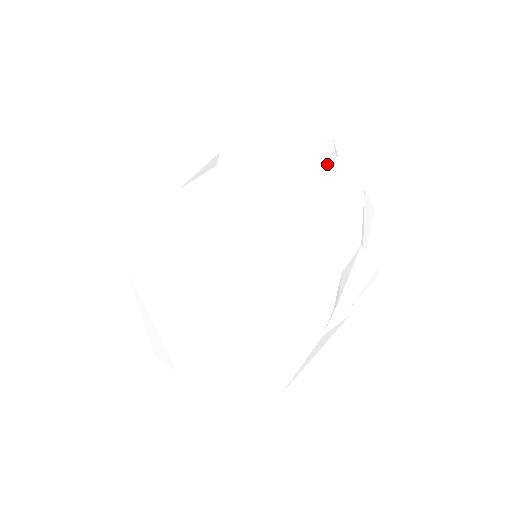
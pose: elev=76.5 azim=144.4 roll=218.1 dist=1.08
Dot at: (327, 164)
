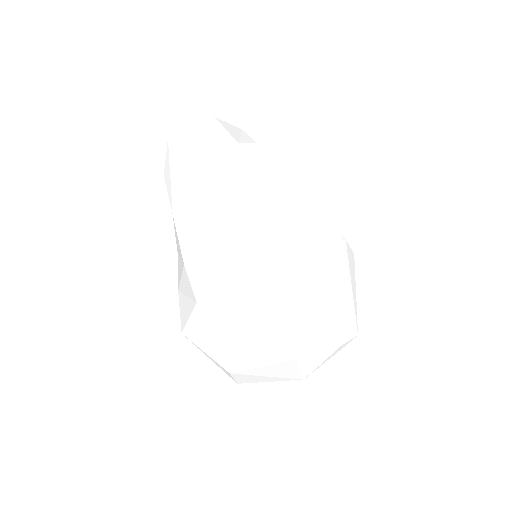
Dot at: (232, 152)
